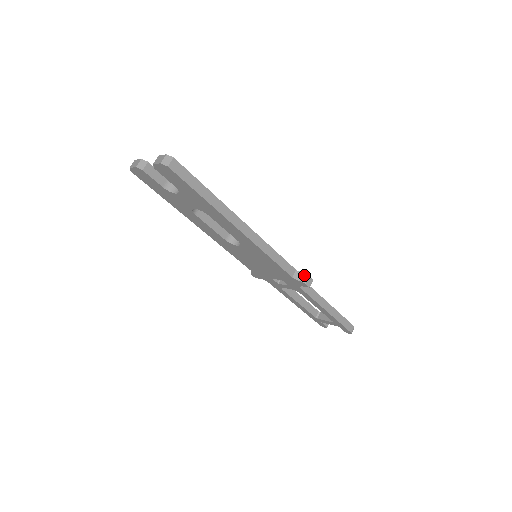
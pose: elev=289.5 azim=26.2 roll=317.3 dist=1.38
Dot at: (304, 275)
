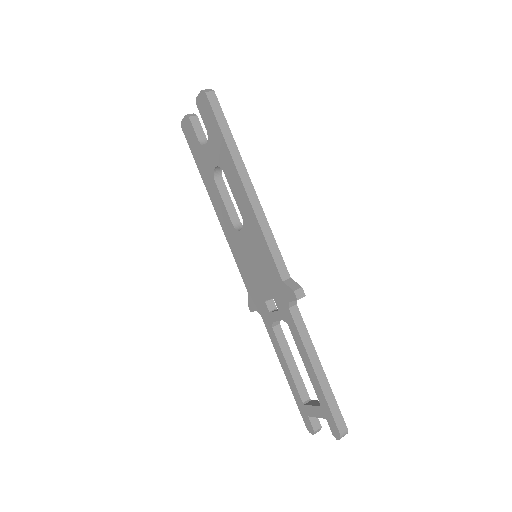
Dot at: (297, 284)
